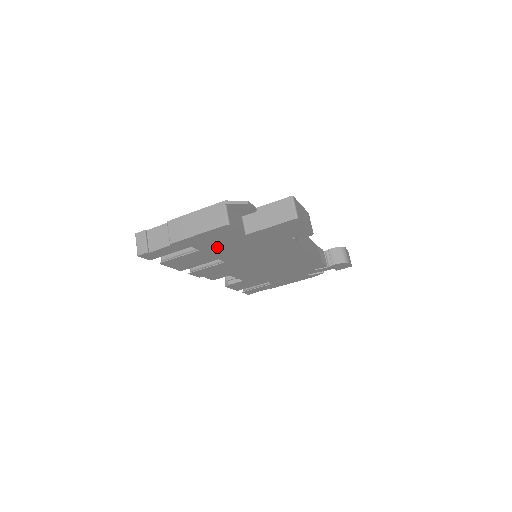
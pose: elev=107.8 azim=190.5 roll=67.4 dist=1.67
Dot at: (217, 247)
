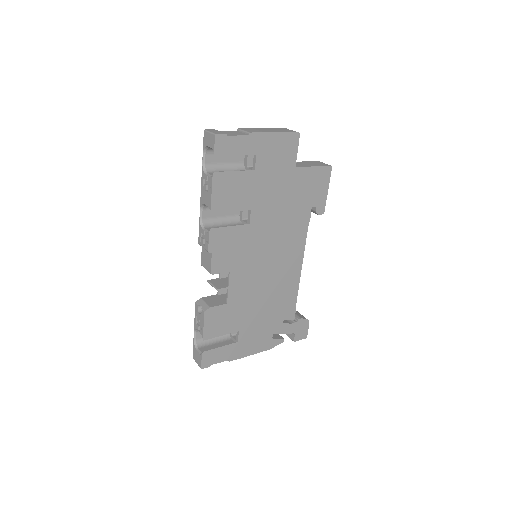
Dot at: (267, 176)
